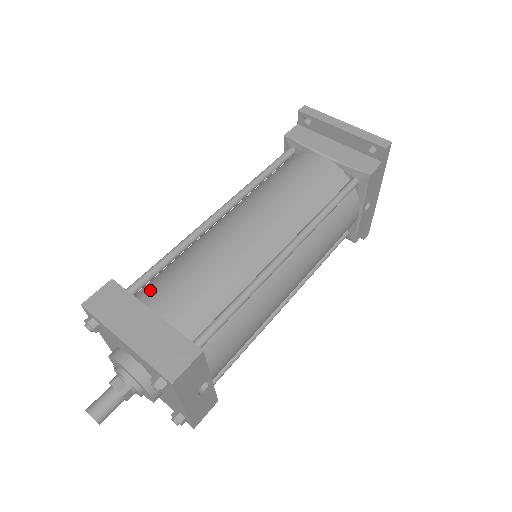
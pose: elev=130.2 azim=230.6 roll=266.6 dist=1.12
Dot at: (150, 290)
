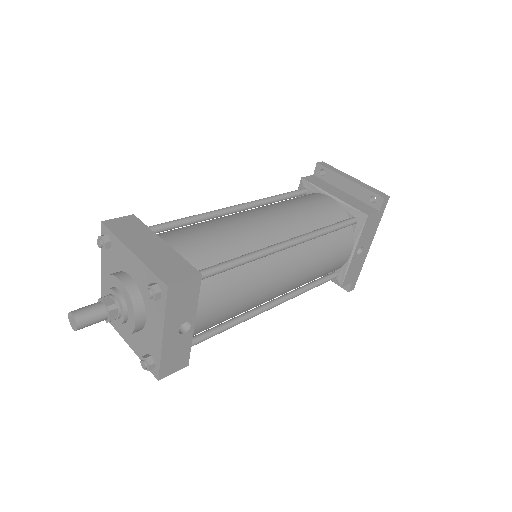
Dot at: (163, 232)
